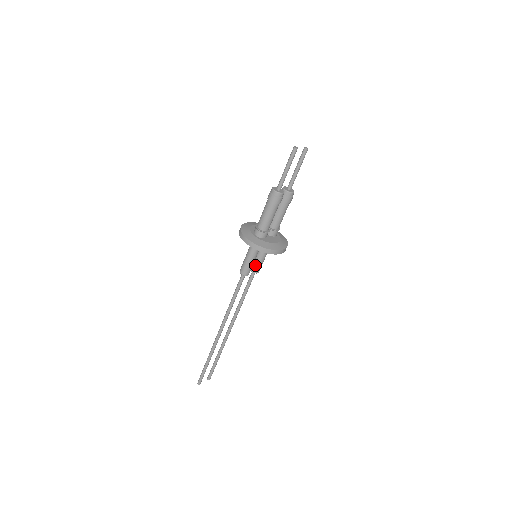
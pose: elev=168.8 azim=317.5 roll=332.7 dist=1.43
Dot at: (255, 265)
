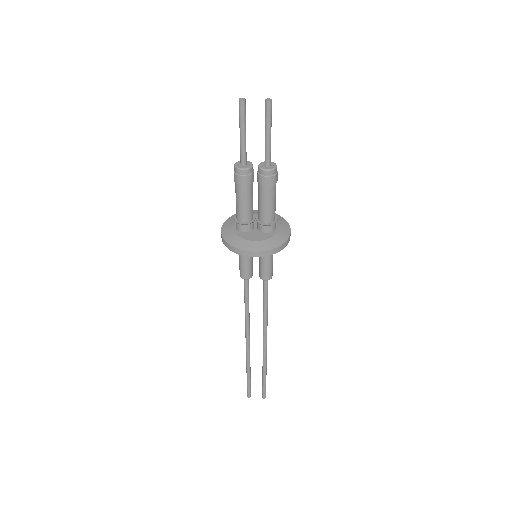
Dot at: (259, 268)
